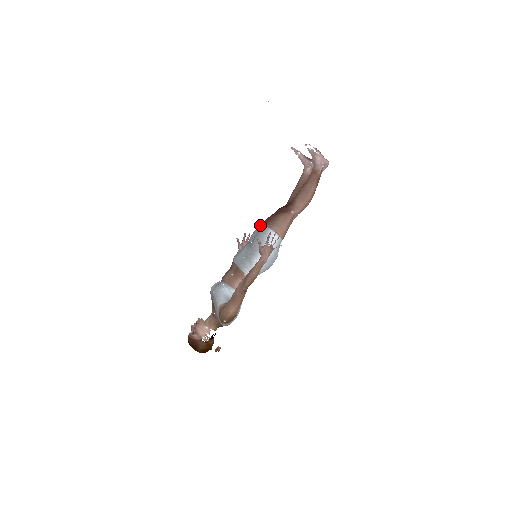
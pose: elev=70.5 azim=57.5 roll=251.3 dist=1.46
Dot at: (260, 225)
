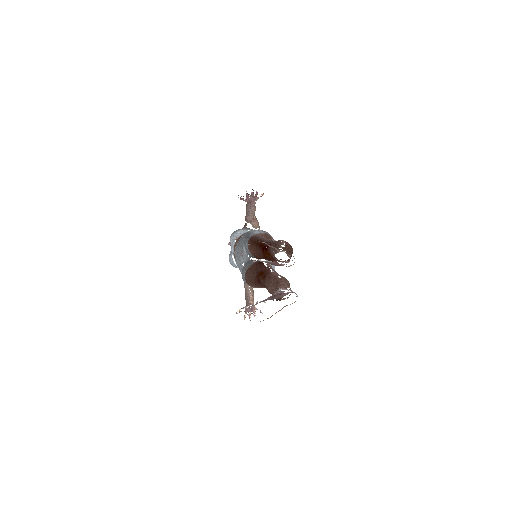
Dot at: (248, 247)
